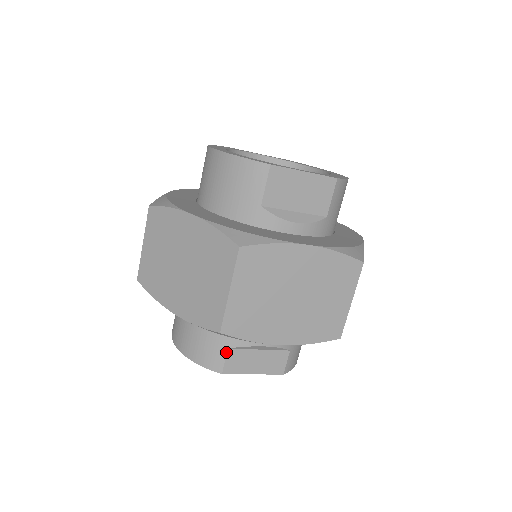
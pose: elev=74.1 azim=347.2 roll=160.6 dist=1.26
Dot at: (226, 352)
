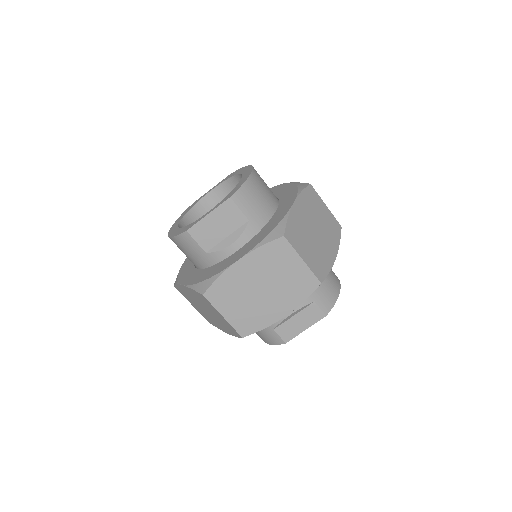
Dot at: (275, 332)
